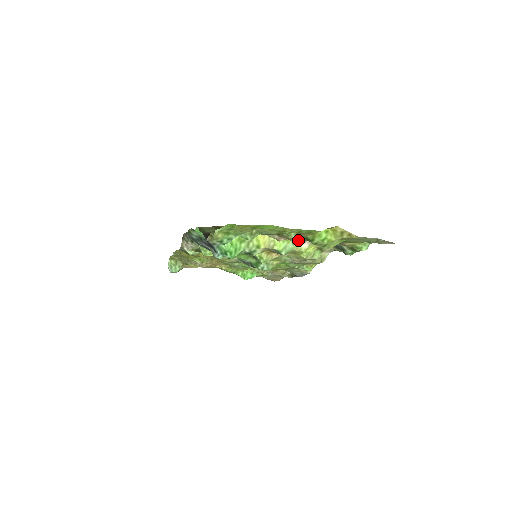
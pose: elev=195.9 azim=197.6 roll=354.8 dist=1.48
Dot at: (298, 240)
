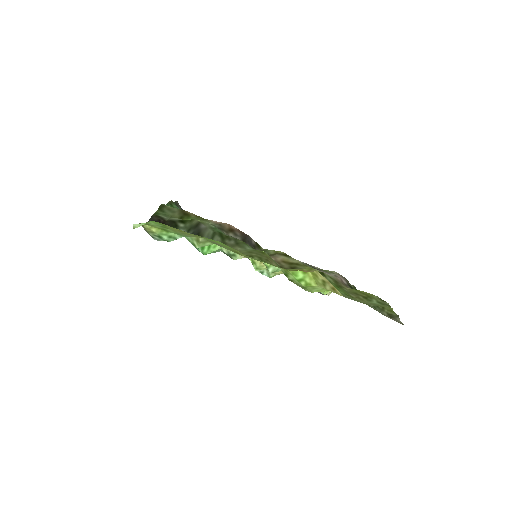
Dot at: occluded
